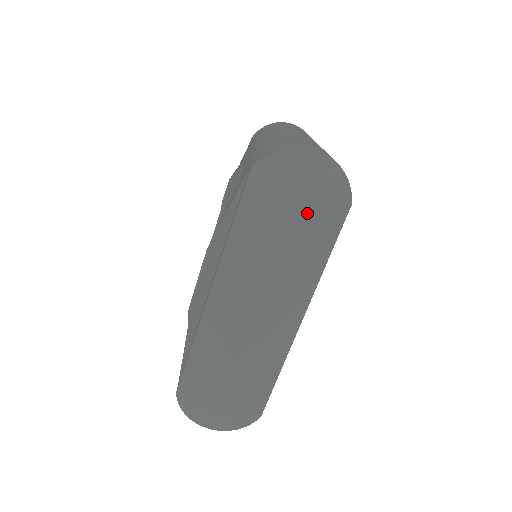
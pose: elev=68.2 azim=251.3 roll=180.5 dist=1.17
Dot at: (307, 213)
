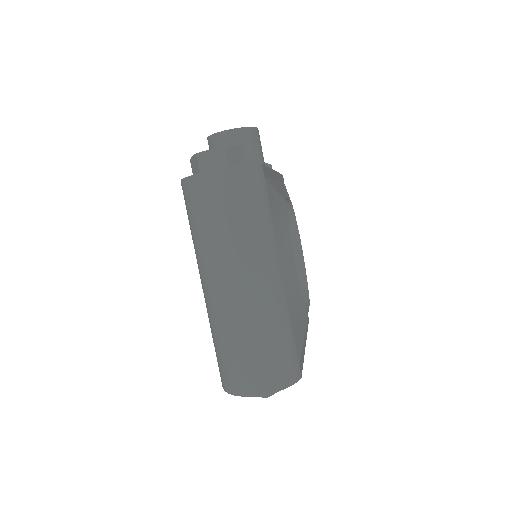
Dot at: occluded
